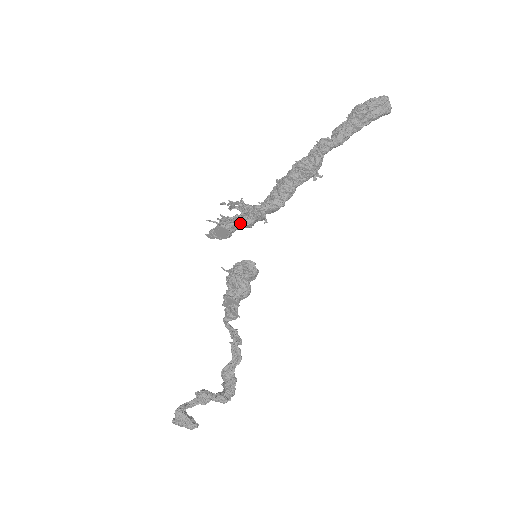
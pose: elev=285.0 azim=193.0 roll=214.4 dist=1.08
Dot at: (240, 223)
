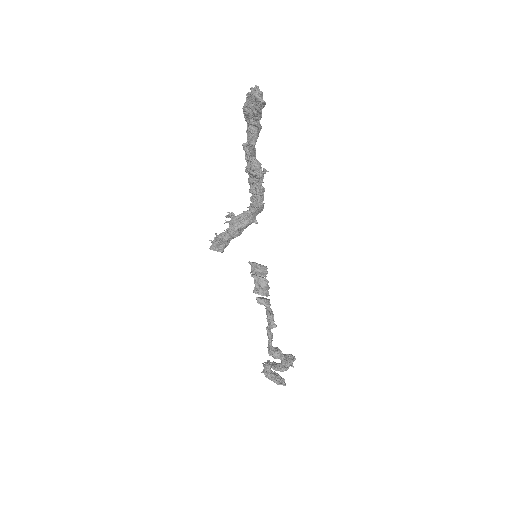
Dot at: (225, 238)
